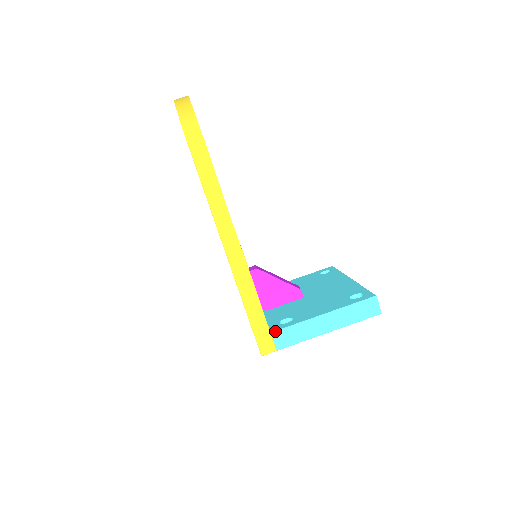
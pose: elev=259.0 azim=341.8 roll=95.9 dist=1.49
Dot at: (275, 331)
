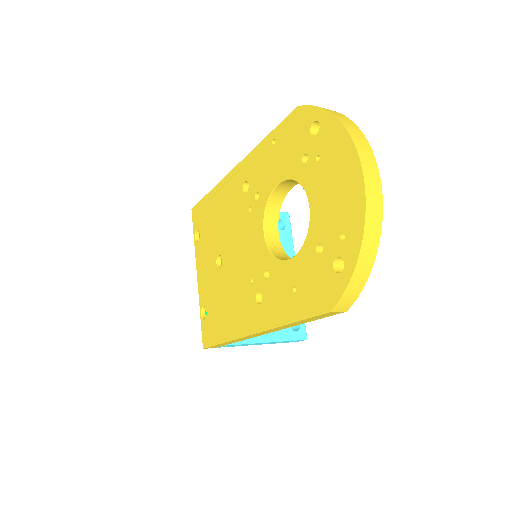
Dot at: (228, 345)
